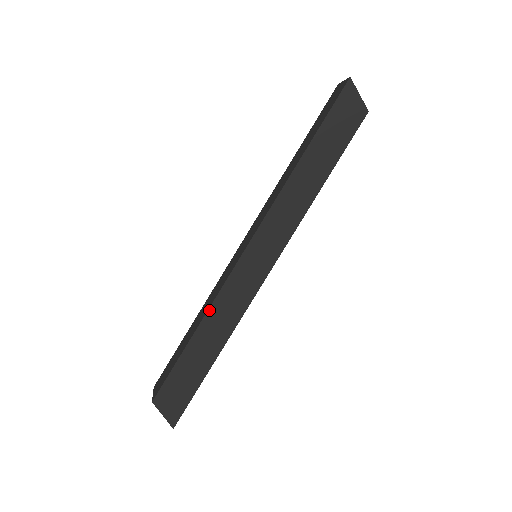
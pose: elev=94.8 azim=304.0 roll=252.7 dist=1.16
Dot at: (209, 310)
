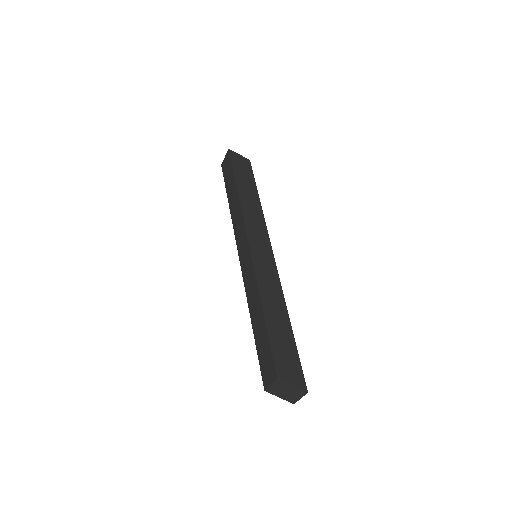
Dot at: (259, 292)
